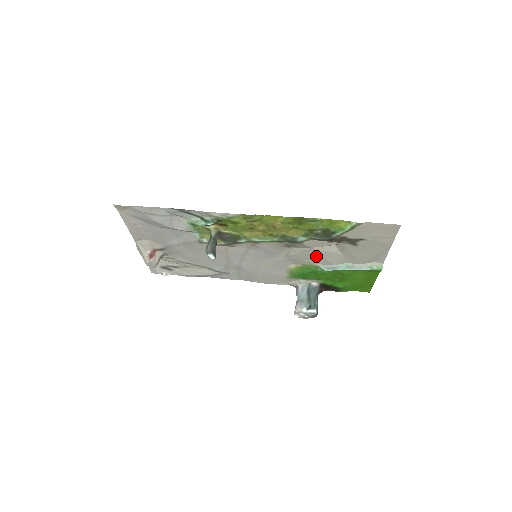
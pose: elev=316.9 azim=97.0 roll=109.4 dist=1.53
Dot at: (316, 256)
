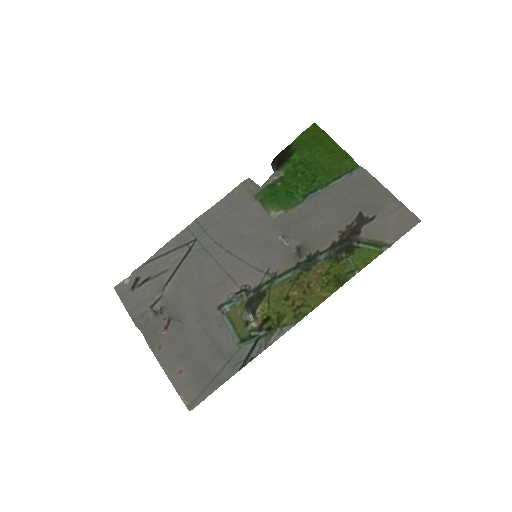
Dot at: (311, 219)
